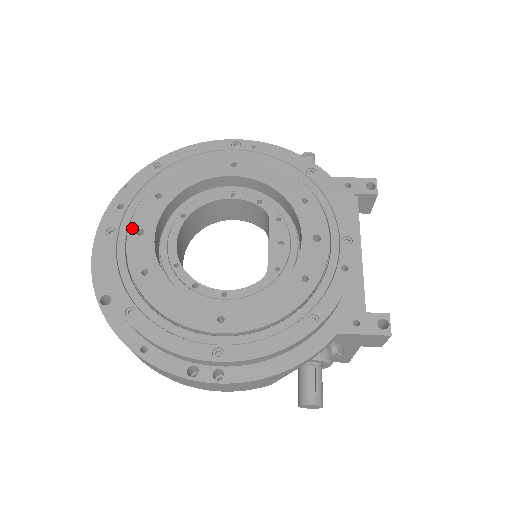
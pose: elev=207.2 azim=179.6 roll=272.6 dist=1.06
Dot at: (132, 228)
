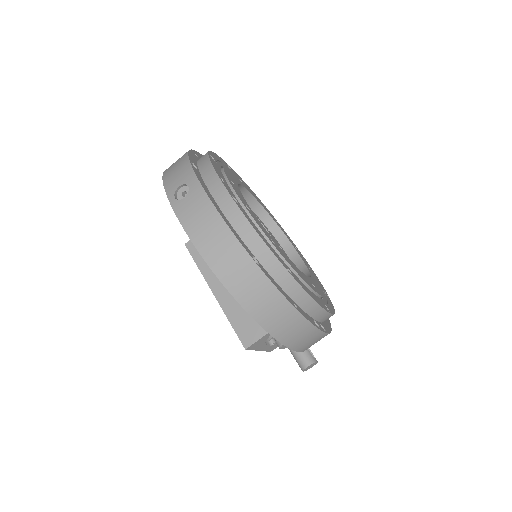
Dot at: (243, 202)
